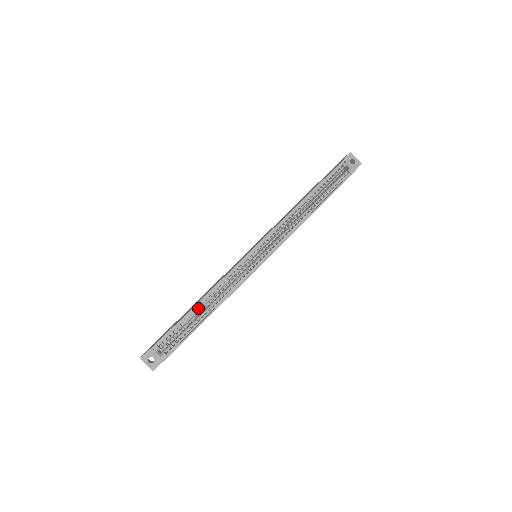
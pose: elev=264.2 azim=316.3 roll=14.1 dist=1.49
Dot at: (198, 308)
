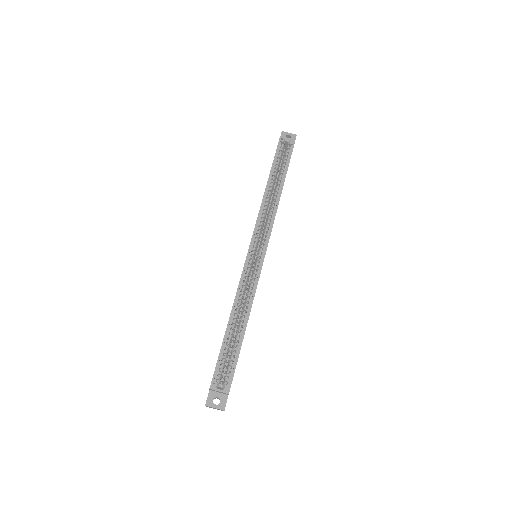
Dot at: (232, 326)
